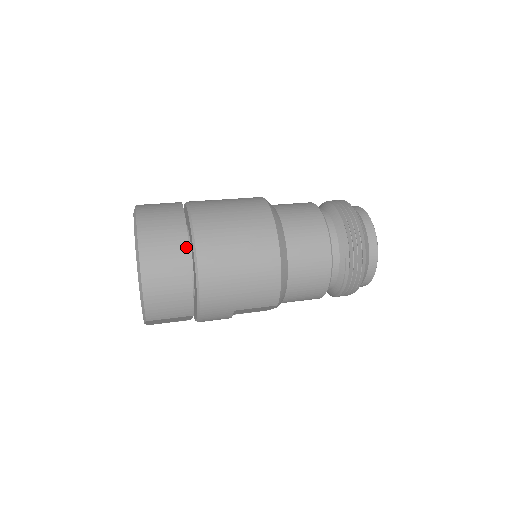
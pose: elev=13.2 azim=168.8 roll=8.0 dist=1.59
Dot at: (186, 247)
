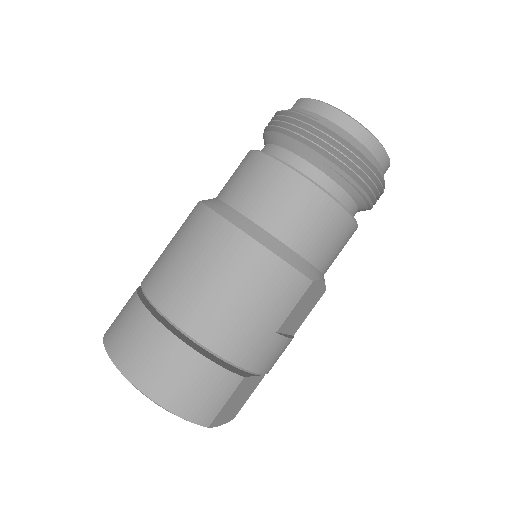
Dot at: (159, 327)
